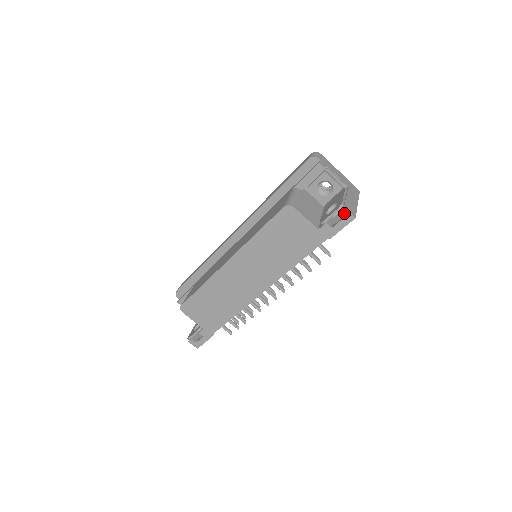
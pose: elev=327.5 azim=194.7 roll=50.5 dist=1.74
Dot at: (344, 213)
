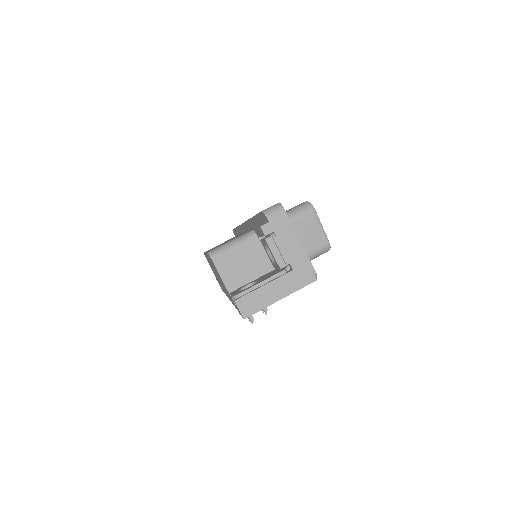
Dot at: (236, 305)
